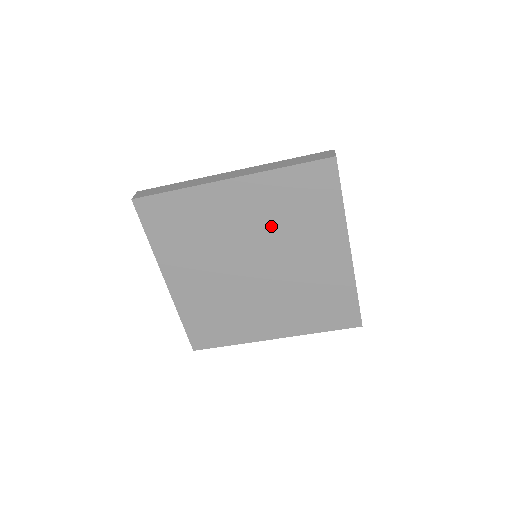
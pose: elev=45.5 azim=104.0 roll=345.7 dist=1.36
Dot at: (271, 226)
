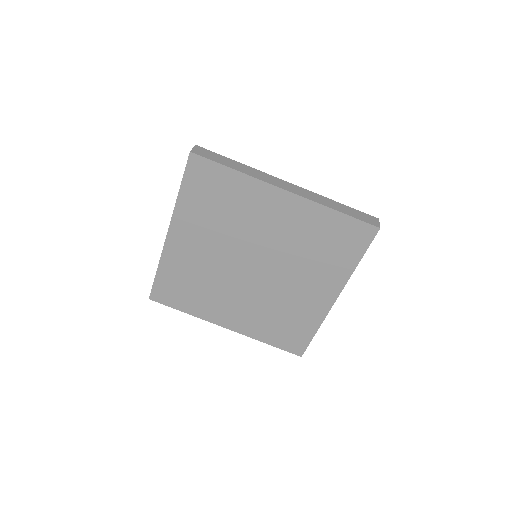
Dot at: (290, 246)
